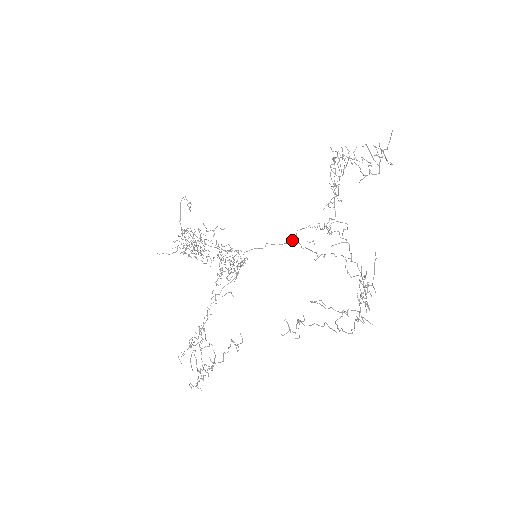
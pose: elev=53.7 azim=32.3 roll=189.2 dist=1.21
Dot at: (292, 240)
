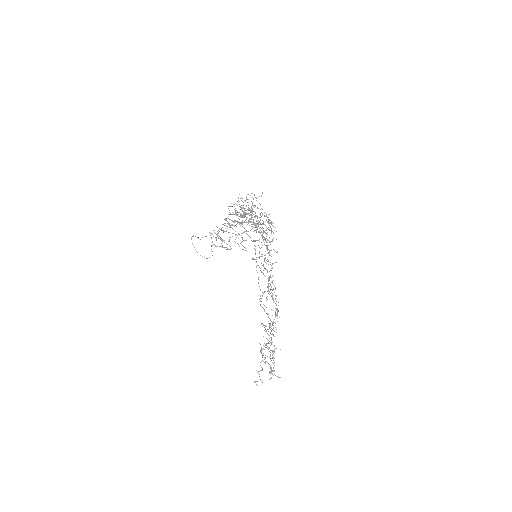
Dot at: occluded
